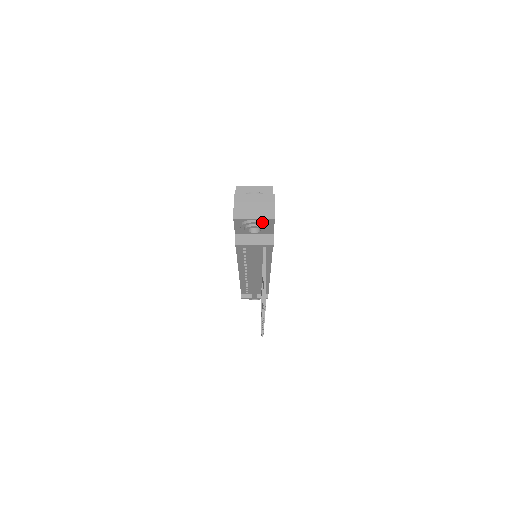
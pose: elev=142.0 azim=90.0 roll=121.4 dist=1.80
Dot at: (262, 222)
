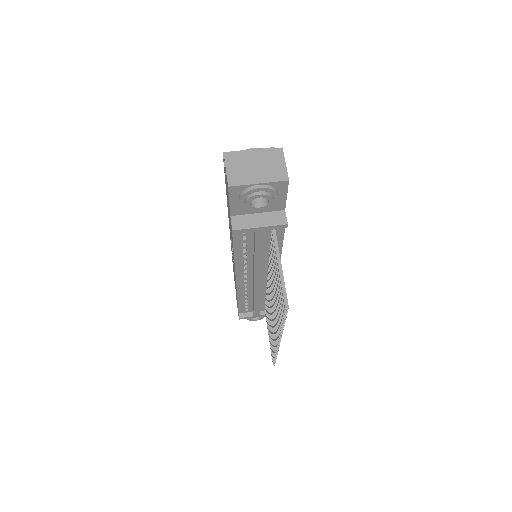
Dot at: (270, 187)
